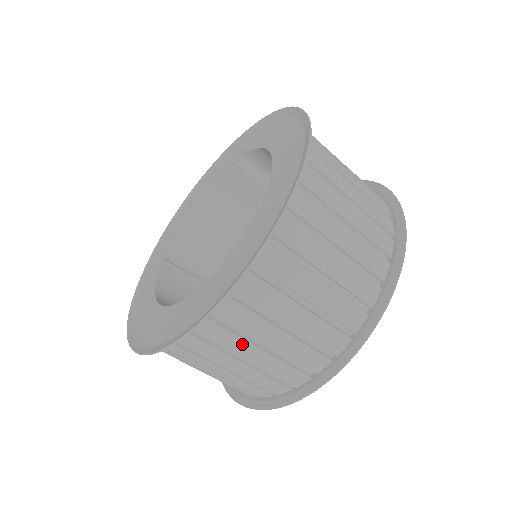
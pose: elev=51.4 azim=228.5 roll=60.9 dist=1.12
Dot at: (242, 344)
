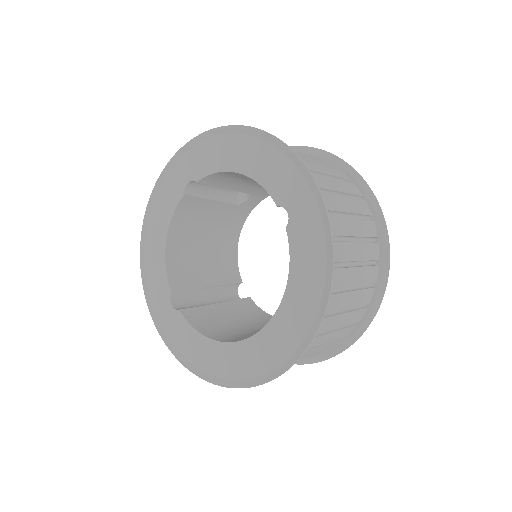
Dot at: (332, 320)
